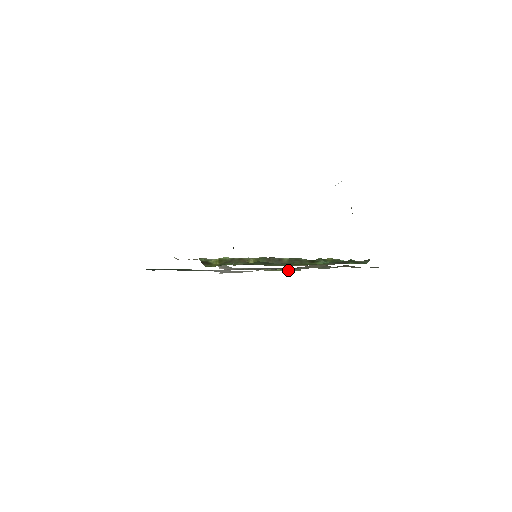
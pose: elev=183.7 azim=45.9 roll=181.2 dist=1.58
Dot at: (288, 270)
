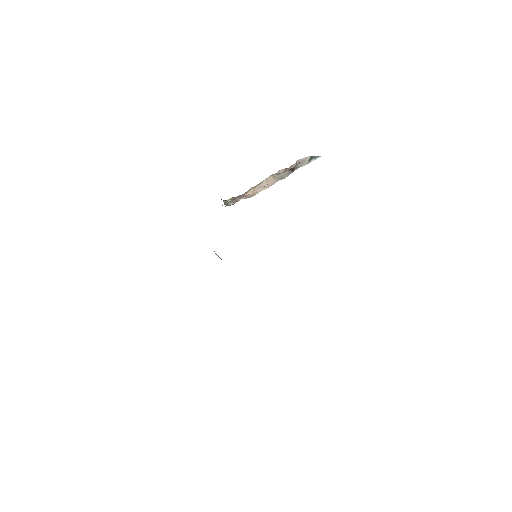
Dot at: occluded
